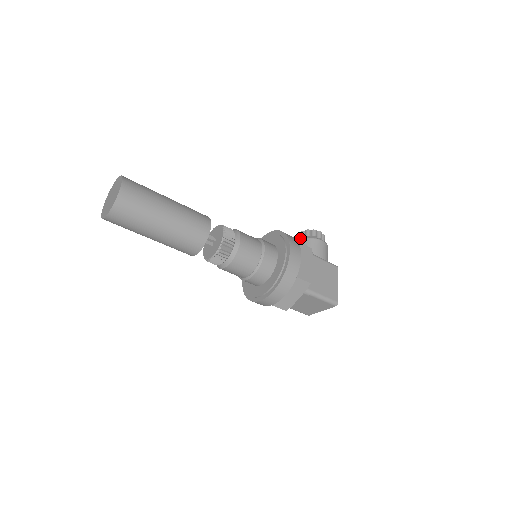
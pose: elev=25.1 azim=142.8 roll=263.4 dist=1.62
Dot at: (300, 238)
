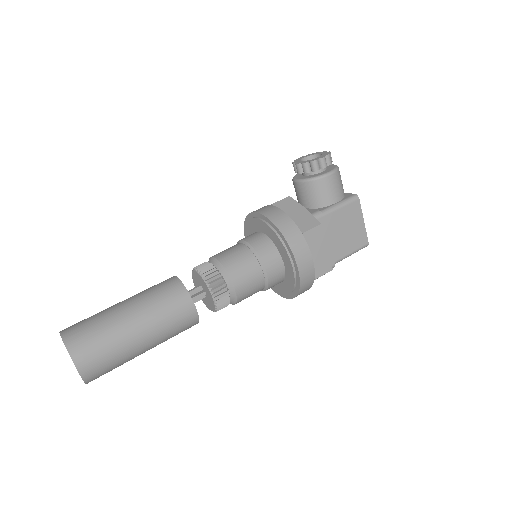
Dot at: (298, 173)
